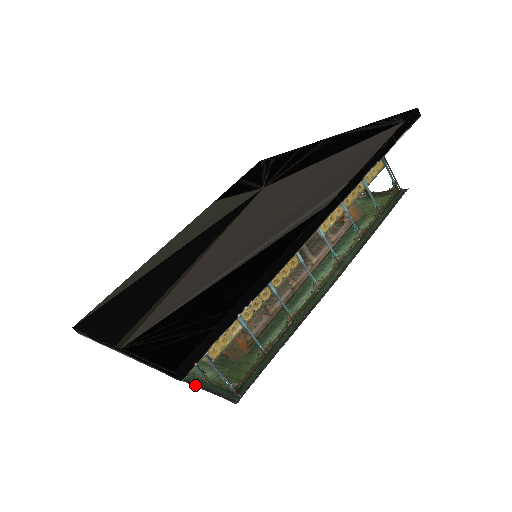
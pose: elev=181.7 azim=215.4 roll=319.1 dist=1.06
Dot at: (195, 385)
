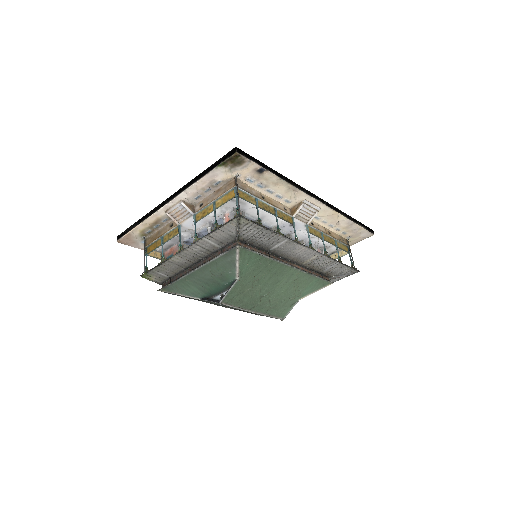
Dot at: (203, 236)
